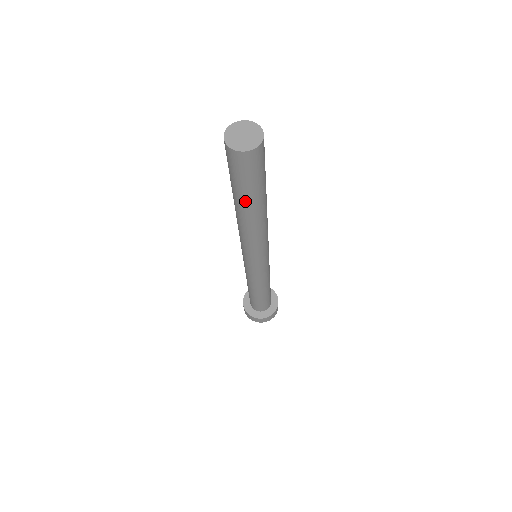
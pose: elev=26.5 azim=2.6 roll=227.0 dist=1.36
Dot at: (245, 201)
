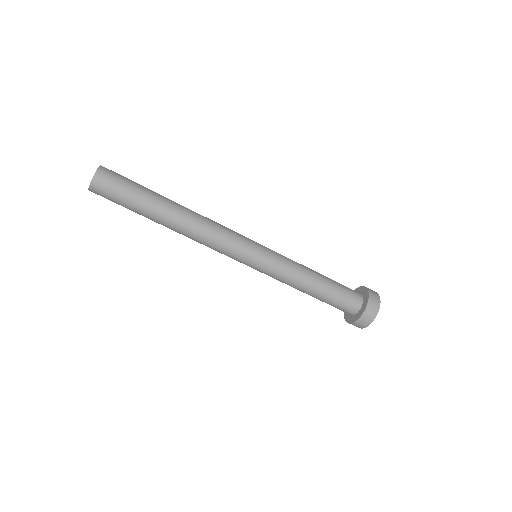
Dot at: occluded
